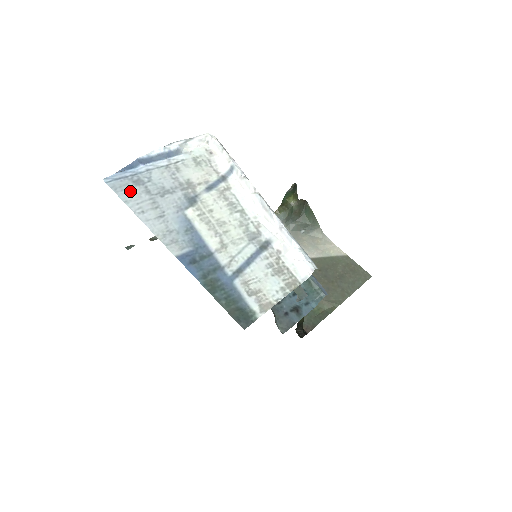
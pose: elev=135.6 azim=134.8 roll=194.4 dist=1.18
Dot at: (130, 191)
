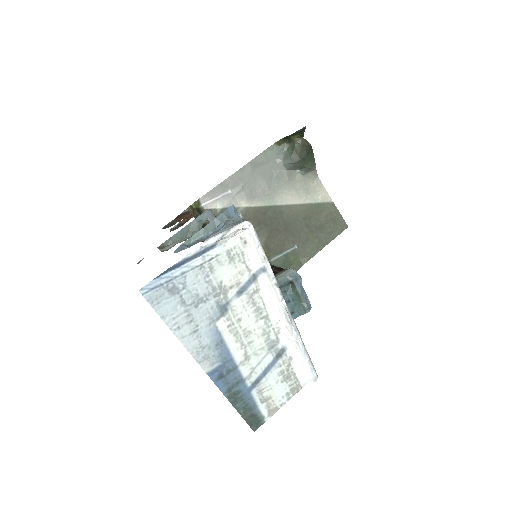
Dot at: (166, 303)
